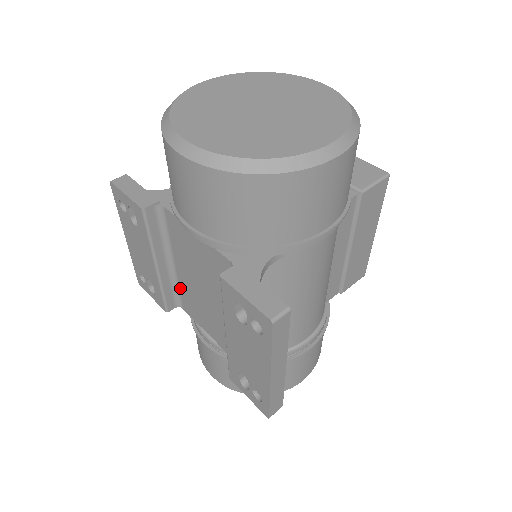
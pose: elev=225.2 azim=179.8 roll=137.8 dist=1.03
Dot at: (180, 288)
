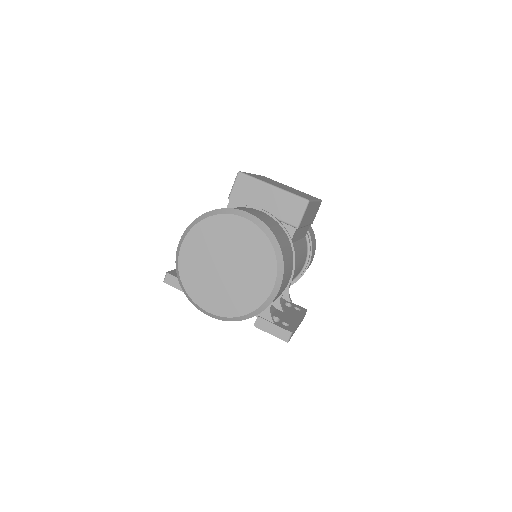
Dot at: occluded
